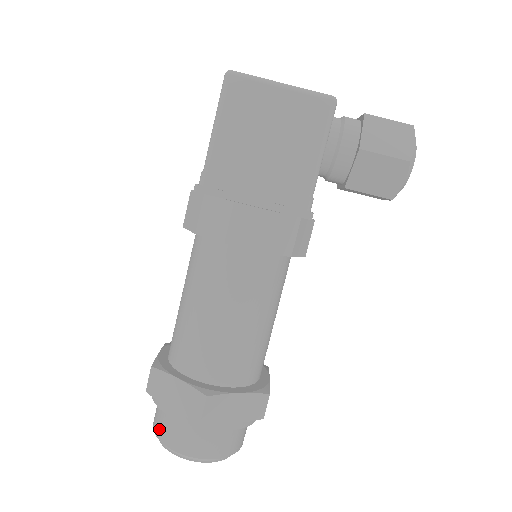
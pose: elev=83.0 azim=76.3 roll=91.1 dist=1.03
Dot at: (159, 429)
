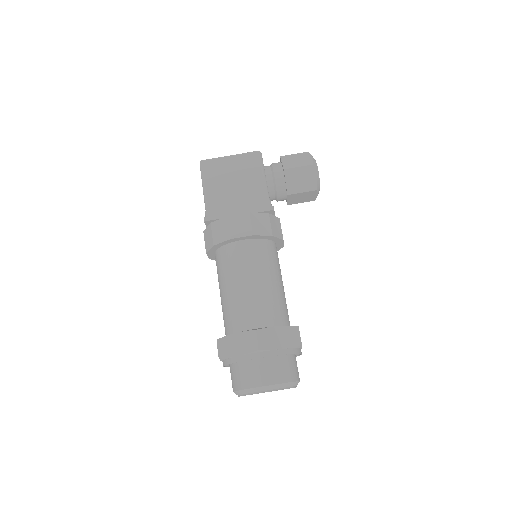
Dot at: (237, 383)
